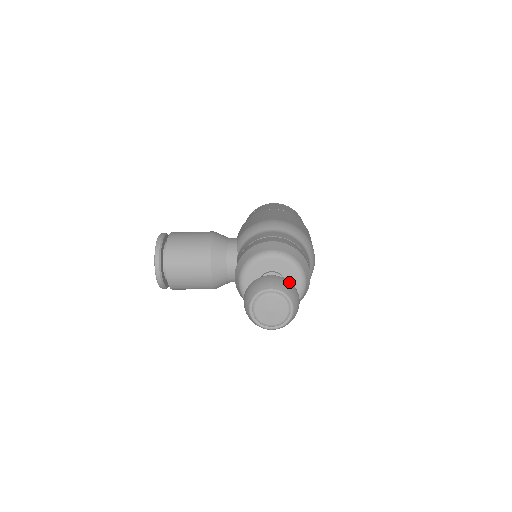
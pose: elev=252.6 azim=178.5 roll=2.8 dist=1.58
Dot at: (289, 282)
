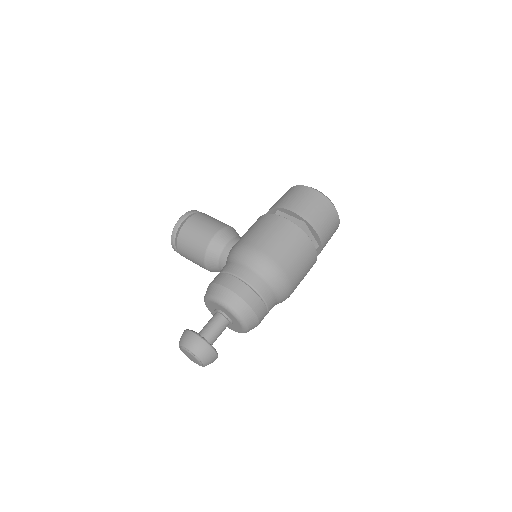
Dot at: (206, 345)
